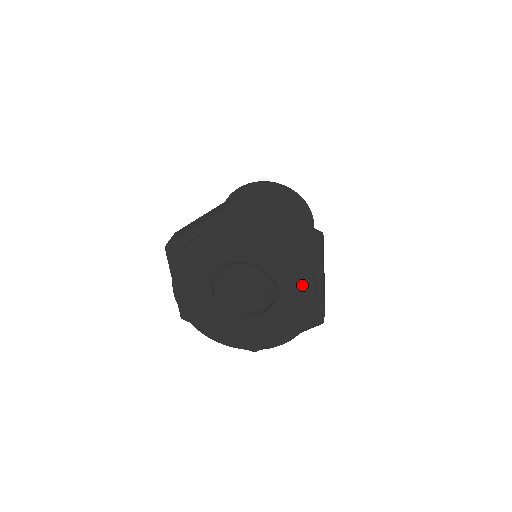
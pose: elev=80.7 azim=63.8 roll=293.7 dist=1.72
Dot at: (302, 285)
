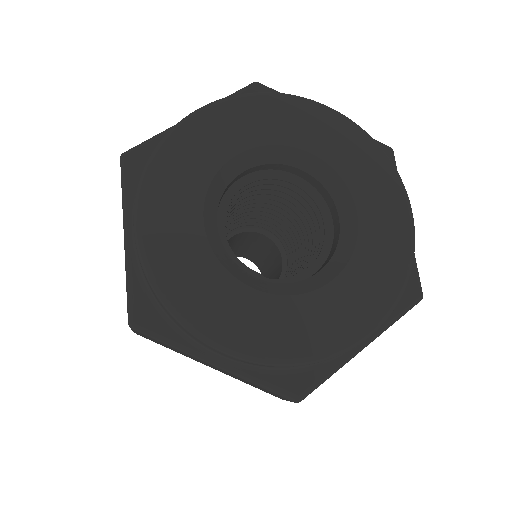
Dot at: (388, 187)
